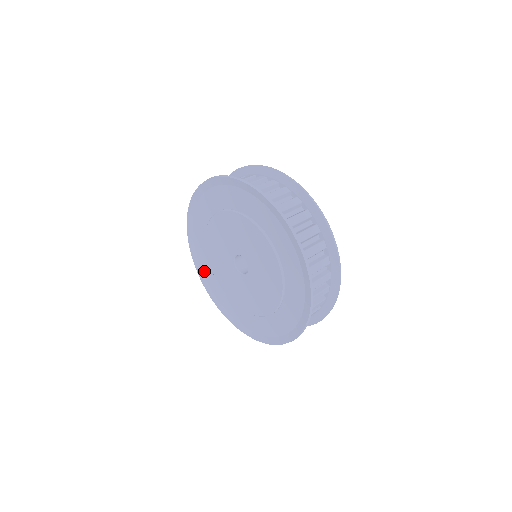
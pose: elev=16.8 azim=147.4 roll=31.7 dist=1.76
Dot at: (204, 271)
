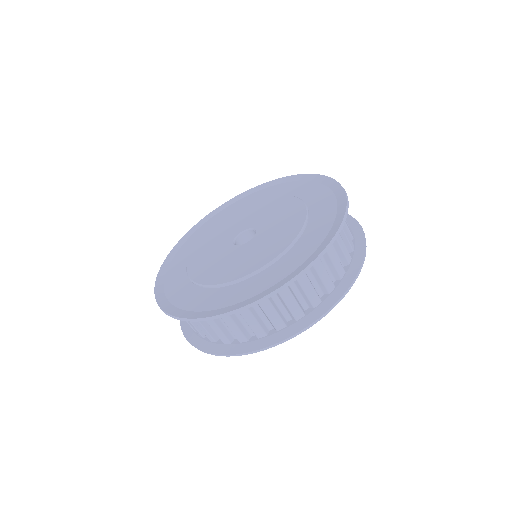
Dot at: (174, 263)
